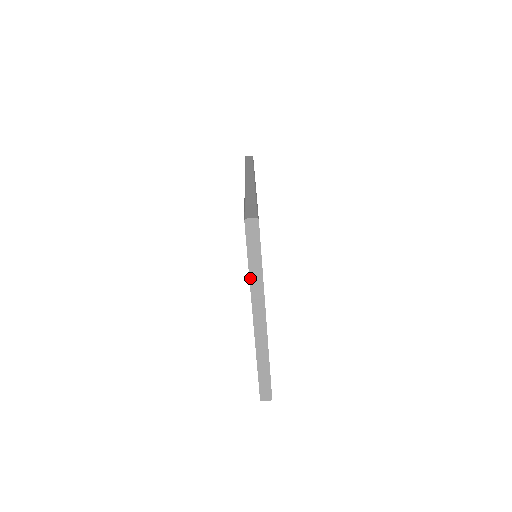
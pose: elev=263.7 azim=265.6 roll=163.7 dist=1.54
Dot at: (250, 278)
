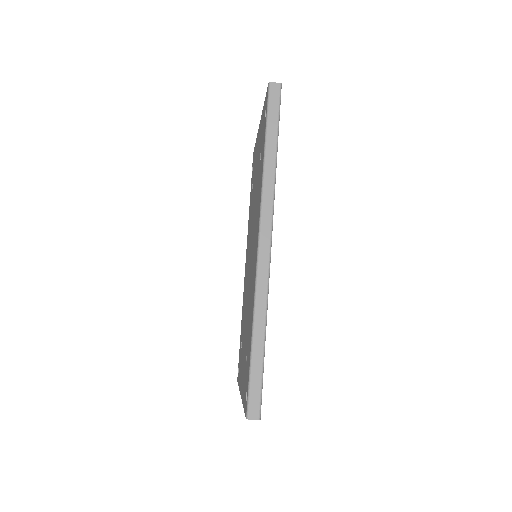
Dot at: occluded
